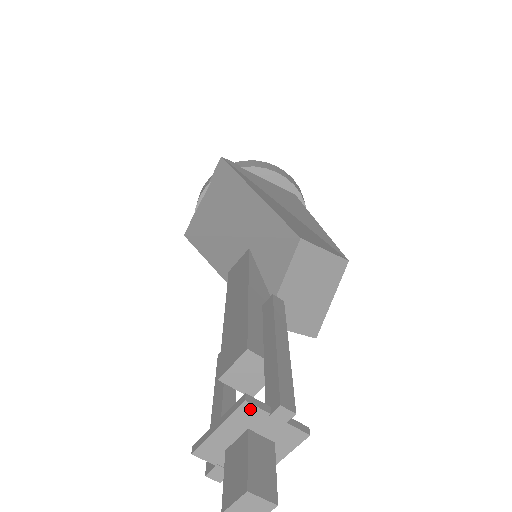
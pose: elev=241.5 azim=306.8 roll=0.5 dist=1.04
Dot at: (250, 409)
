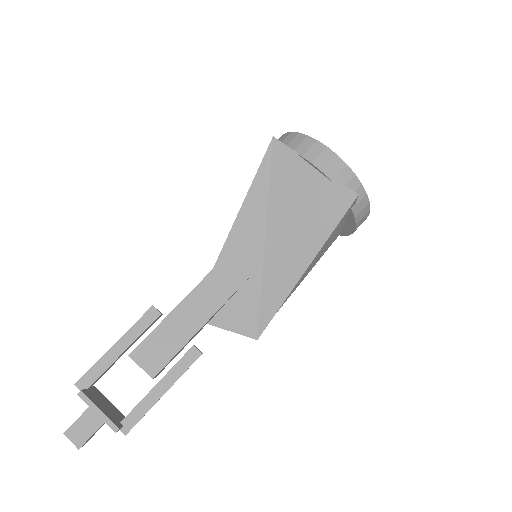
Dot at: (114, 429)
